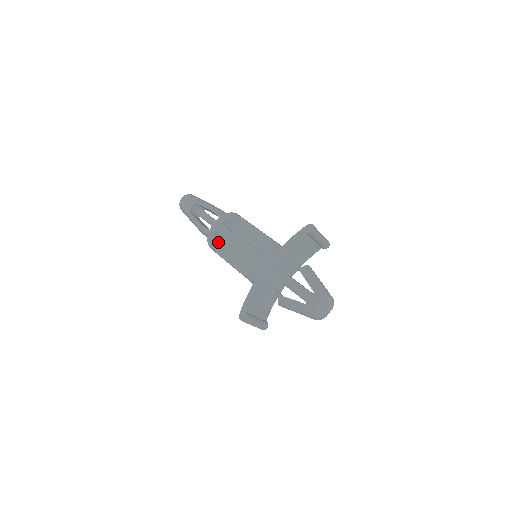
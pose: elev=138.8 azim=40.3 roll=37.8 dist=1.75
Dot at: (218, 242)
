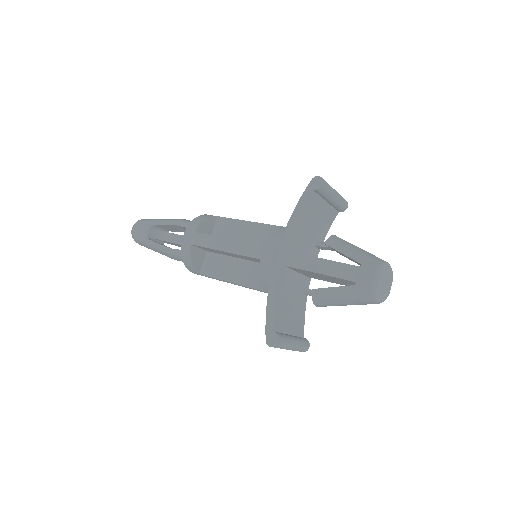
Dot at: (198, 259)
